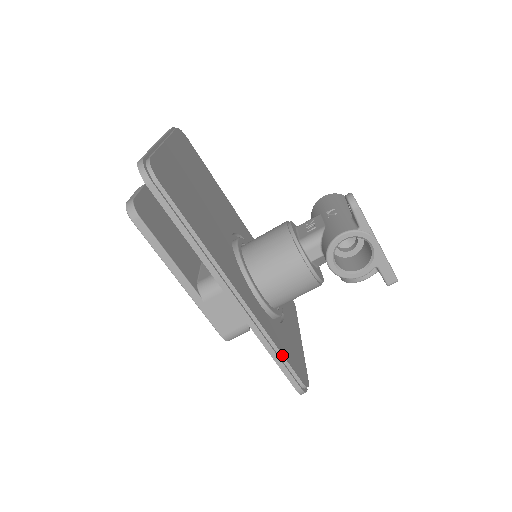
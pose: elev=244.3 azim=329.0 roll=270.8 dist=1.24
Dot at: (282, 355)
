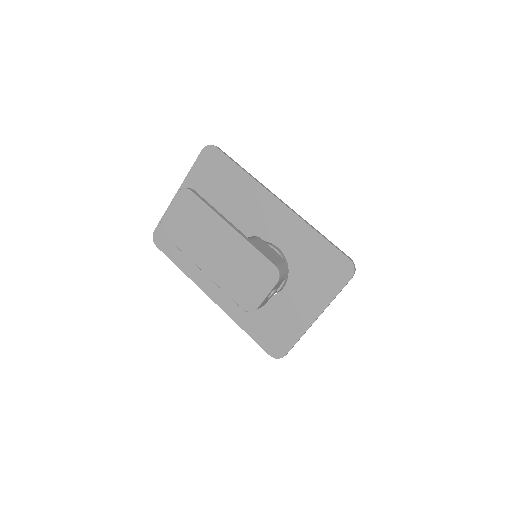
Dot at: occluded
